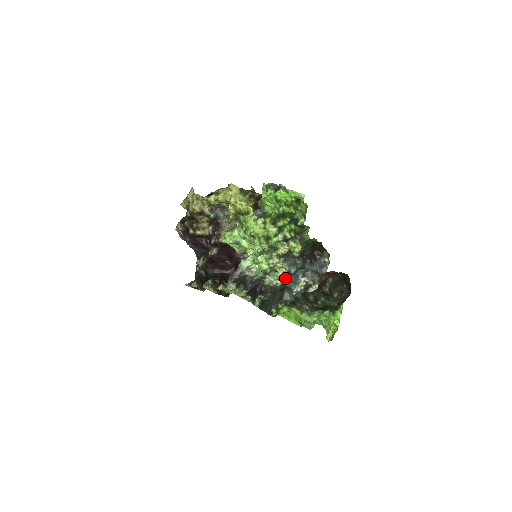
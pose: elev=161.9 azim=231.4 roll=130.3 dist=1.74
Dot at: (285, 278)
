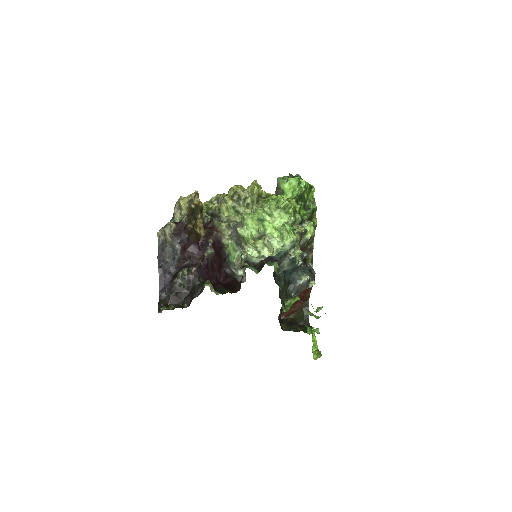
Dot at: occluded
